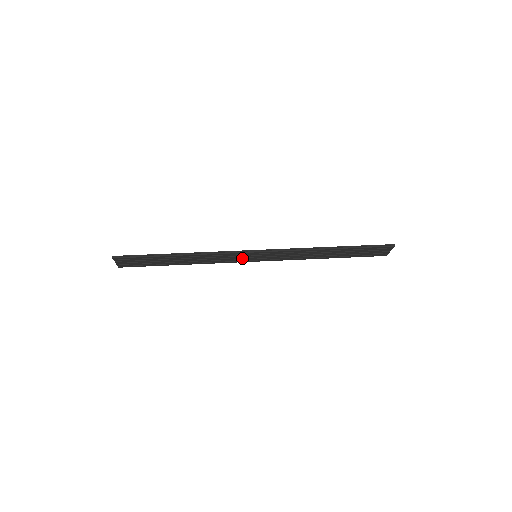
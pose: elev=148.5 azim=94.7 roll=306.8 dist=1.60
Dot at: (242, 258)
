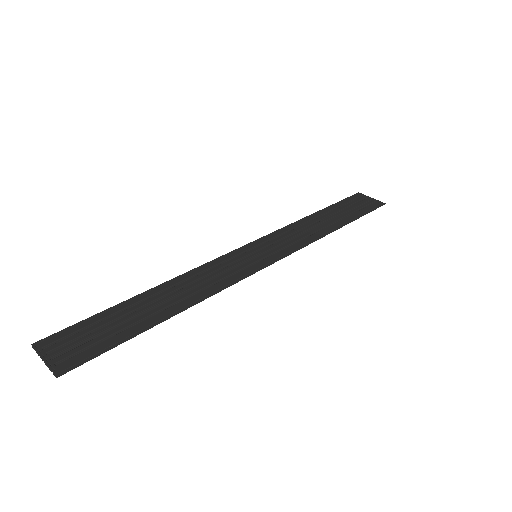
Dot at: (238, 263)
